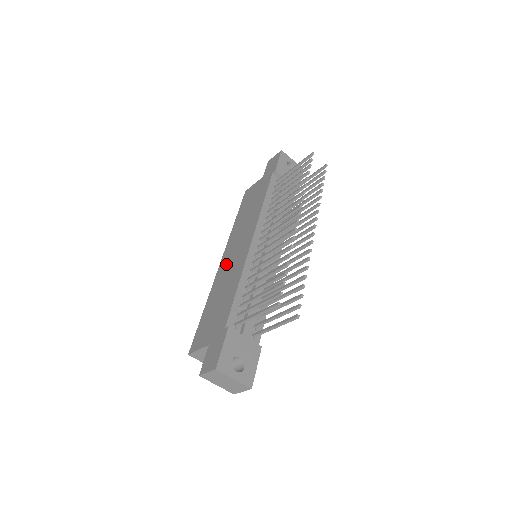
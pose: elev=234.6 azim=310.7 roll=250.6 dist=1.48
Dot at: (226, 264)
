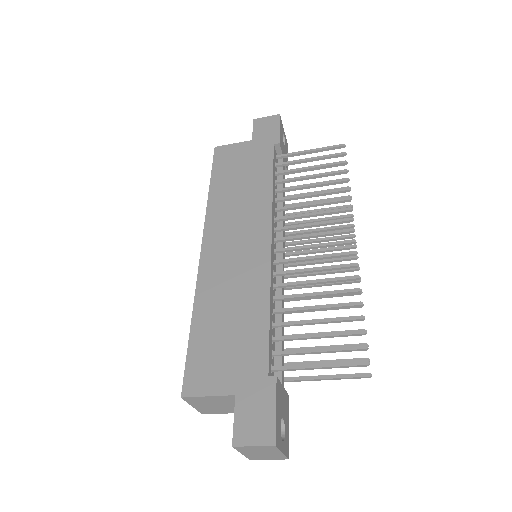
Dot at: (220, 259)
